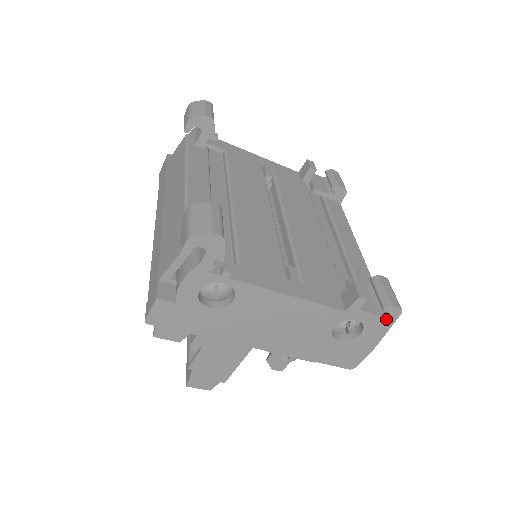
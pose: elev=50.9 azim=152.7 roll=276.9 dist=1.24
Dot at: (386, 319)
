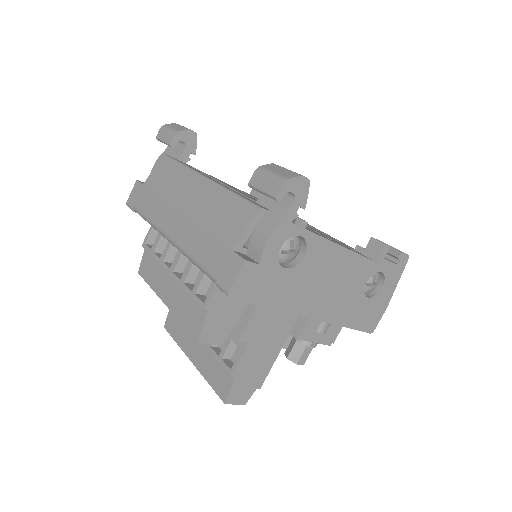
Dot at: (399, 268)
